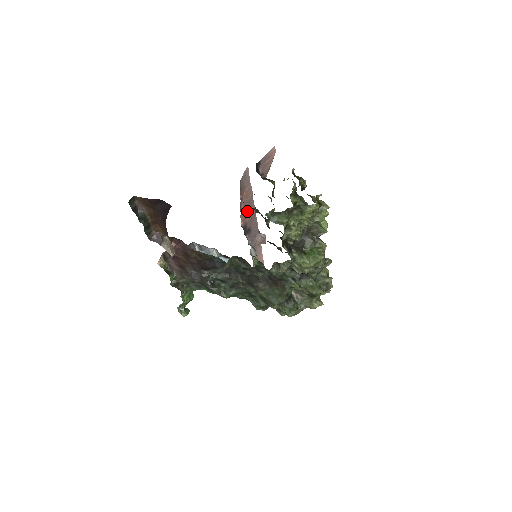
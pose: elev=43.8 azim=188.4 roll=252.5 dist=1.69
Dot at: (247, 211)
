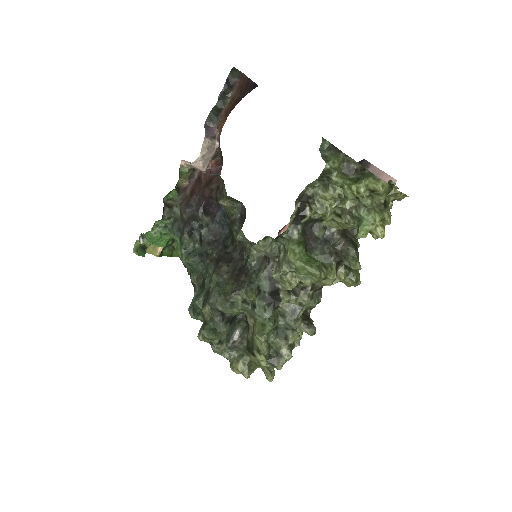
Dot at: occluded
